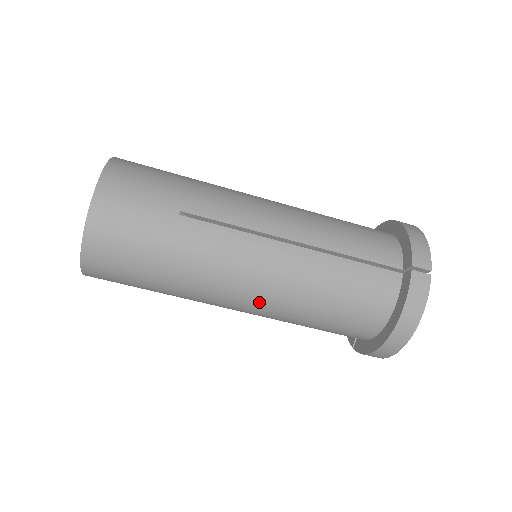
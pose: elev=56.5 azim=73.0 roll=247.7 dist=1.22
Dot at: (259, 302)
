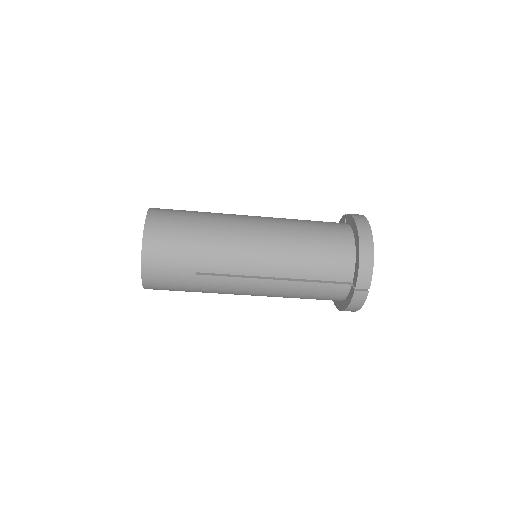
Dot at: occluded
